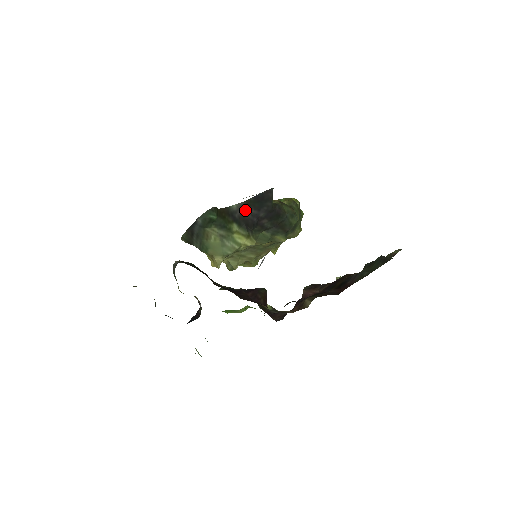
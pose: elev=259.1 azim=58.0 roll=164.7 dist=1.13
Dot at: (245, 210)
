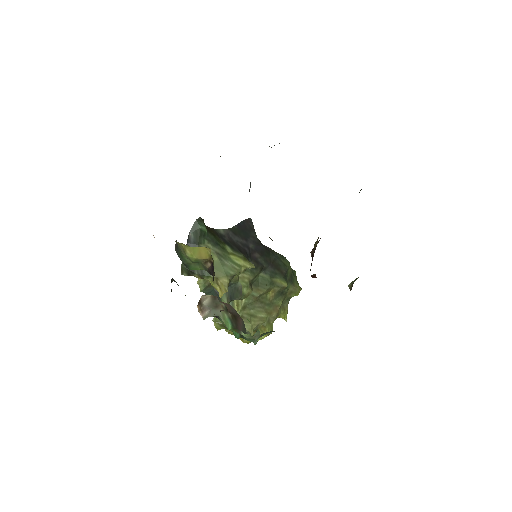
Dot at: (233, 238)
